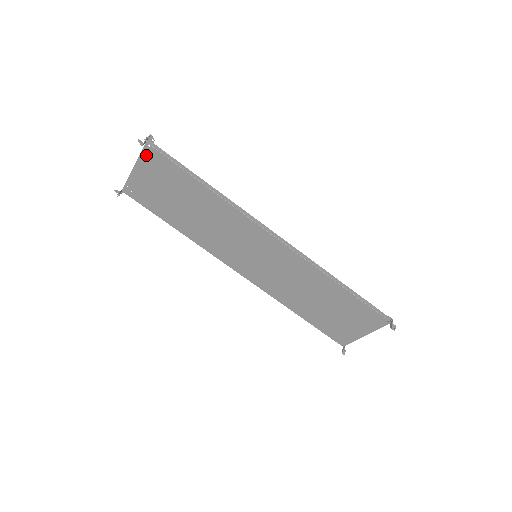
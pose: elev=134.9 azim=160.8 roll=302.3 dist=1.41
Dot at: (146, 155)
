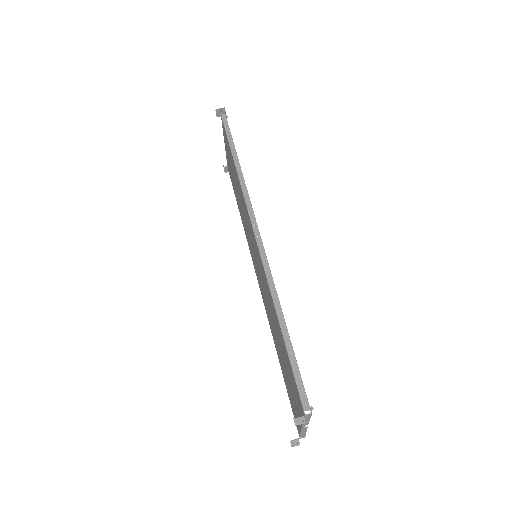
Dot at: (223, 128)
